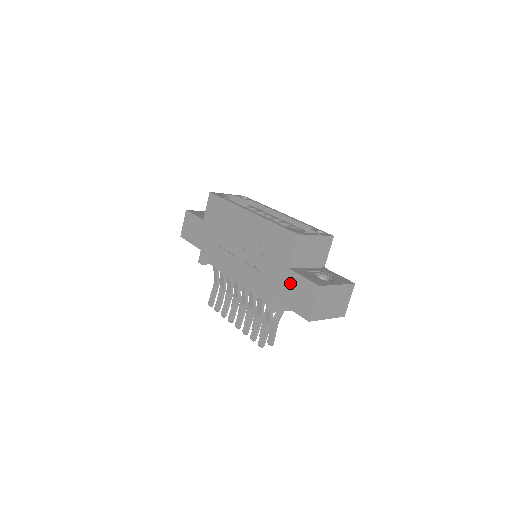
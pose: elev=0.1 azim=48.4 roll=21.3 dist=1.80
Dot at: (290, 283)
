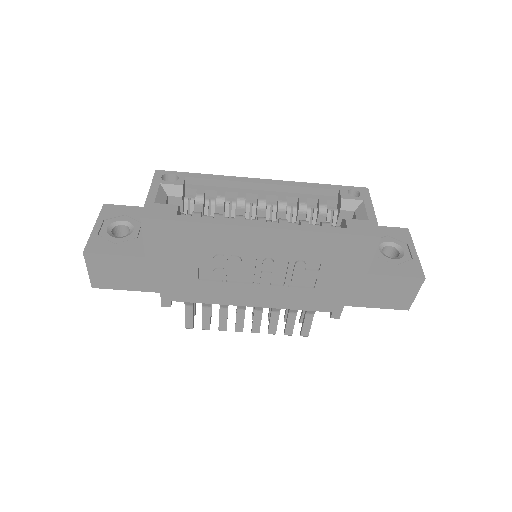
Dot at: (373, 287)
